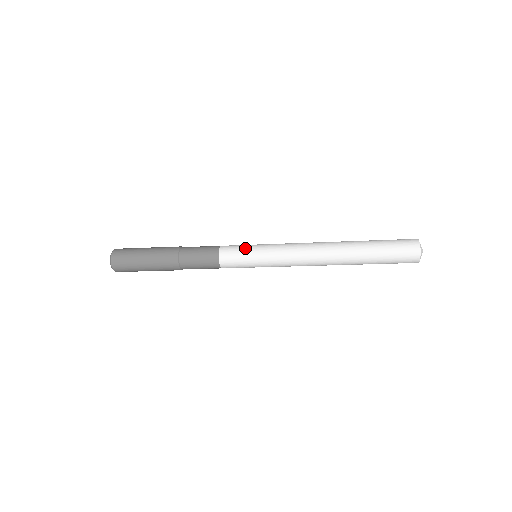
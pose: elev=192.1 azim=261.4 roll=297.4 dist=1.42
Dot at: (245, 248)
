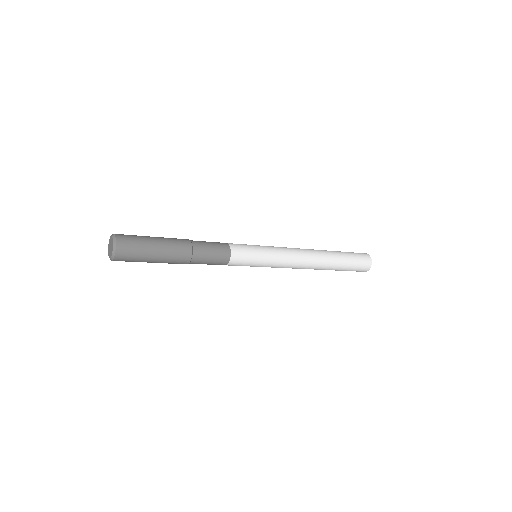
Dot at: occluded
